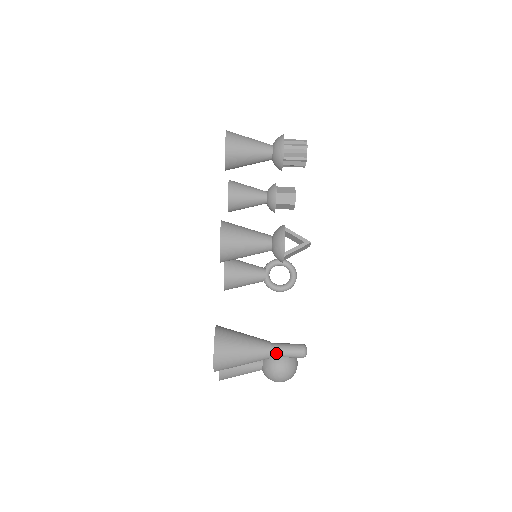
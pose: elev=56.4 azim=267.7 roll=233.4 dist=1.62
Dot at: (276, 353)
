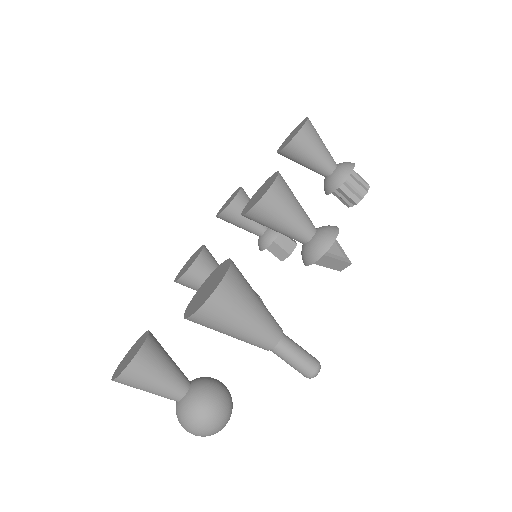
Dot at: (285, 346)
